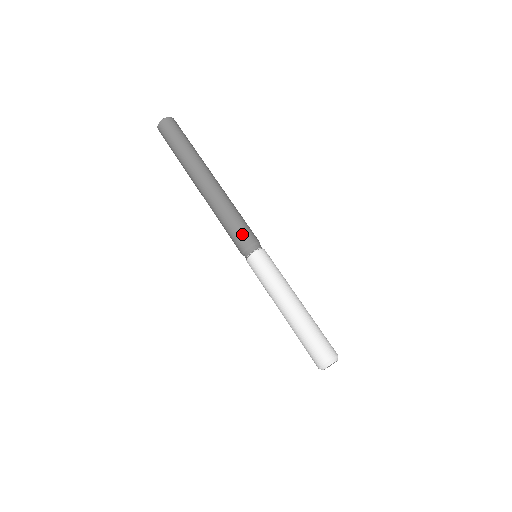
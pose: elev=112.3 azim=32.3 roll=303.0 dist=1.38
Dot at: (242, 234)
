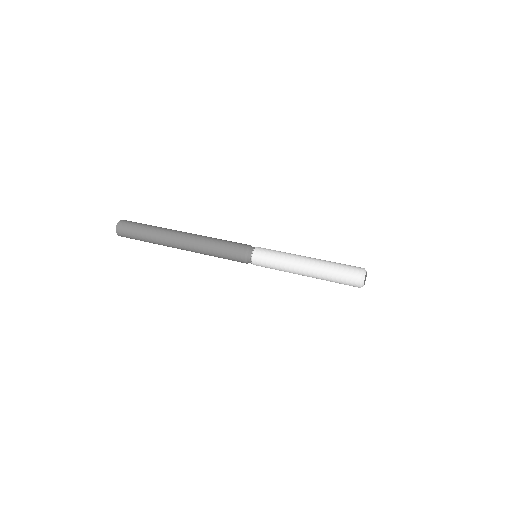
Dot at: (238, 244)
